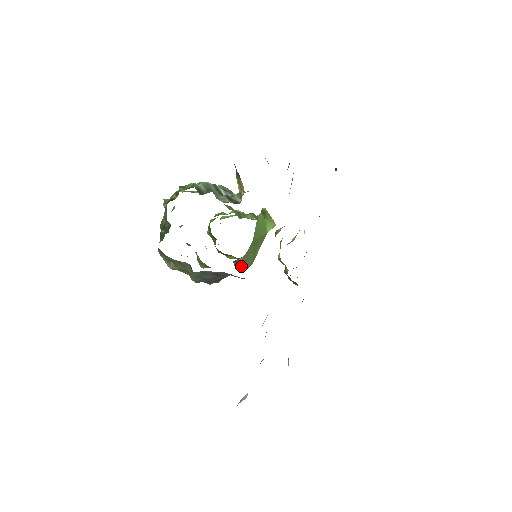
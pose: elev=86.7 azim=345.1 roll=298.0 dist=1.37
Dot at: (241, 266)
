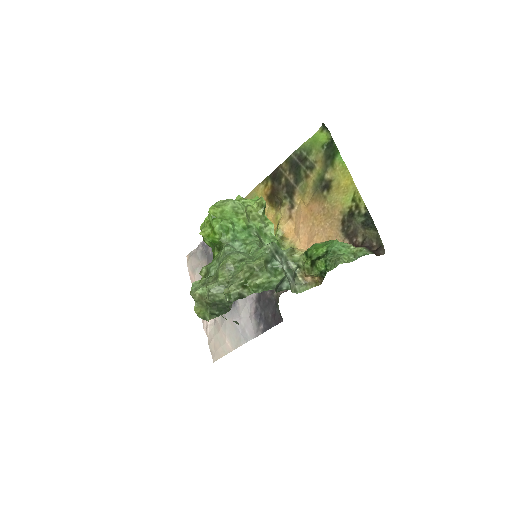
Dot at: occluded
